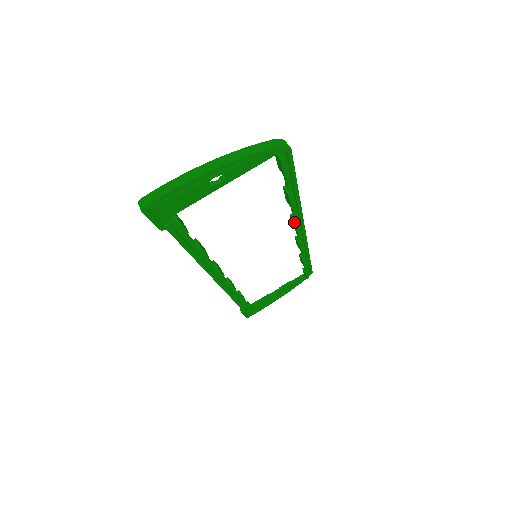
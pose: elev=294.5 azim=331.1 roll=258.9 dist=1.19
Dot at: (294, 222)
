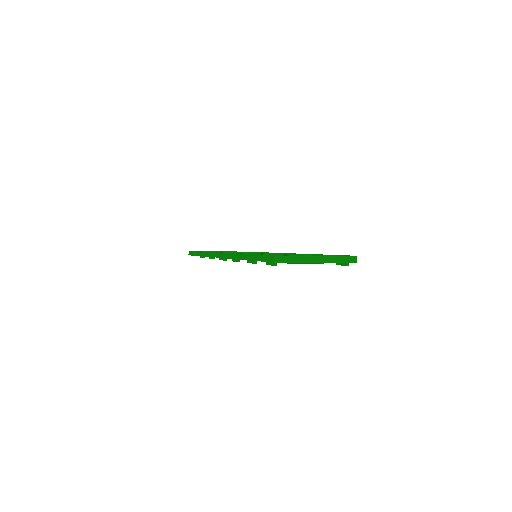
Dot at: occluded
